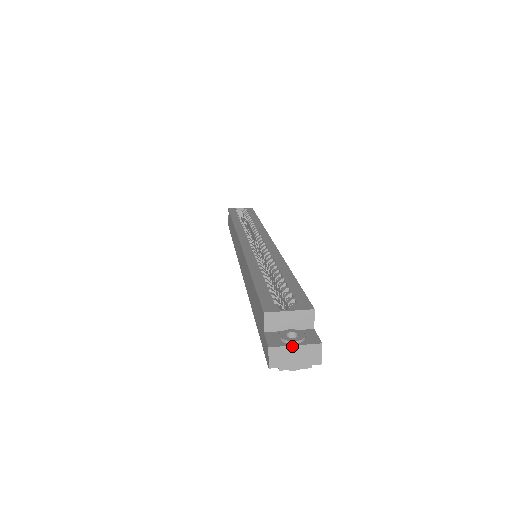
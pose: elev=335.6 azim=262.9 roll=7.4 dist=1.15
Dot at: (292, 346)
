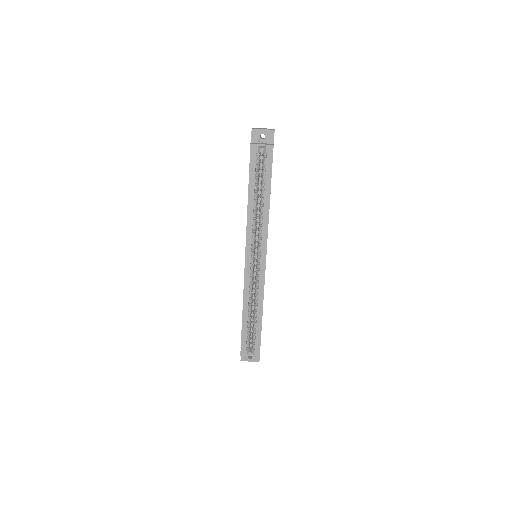
Dot at: (249, 361)
